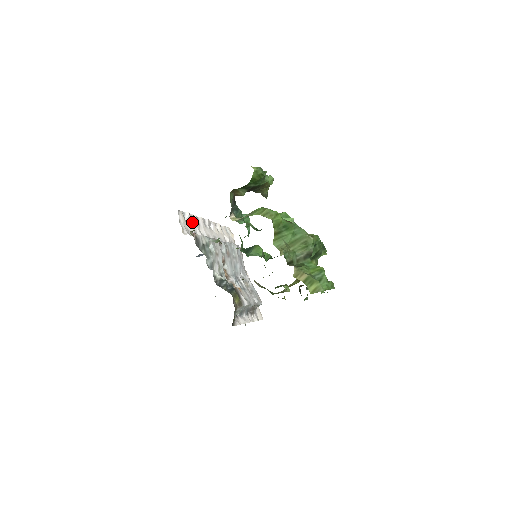
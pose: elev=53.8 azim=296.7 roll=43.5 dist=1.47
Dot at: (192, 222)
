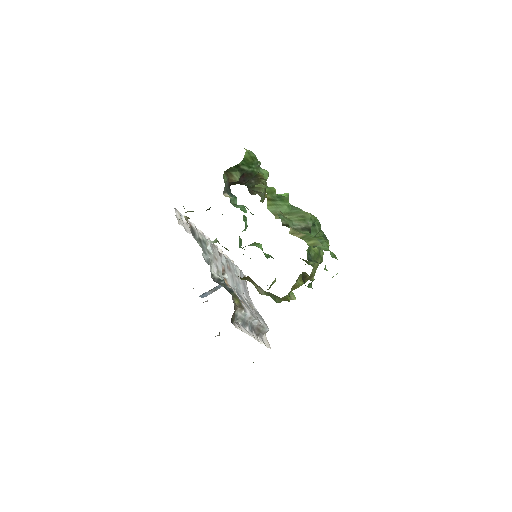
Dot at: occluded
